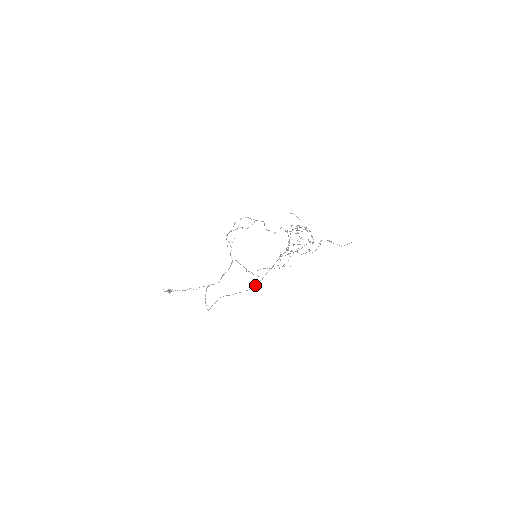
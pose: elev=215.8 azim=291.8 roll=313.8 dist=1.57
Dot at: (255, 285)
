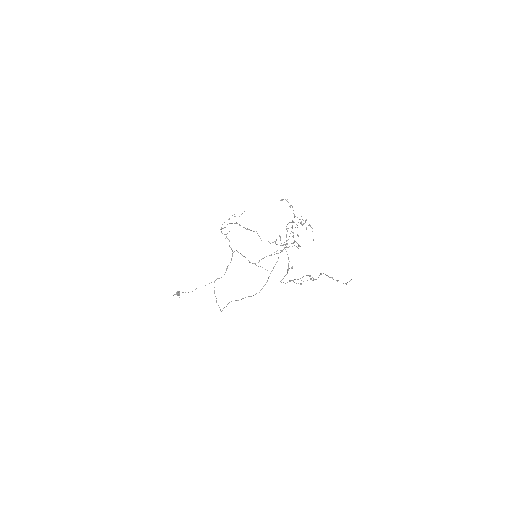
Dot at: occluded
